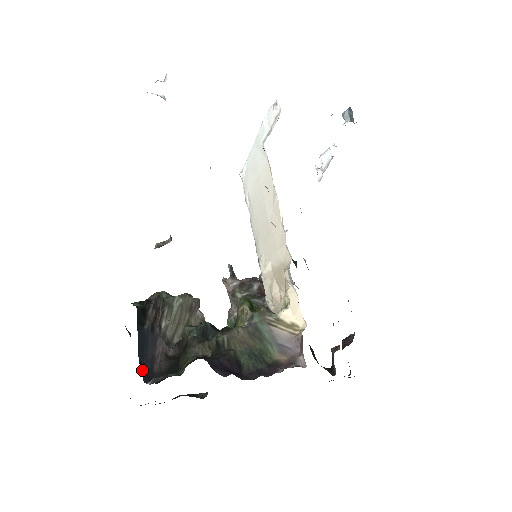
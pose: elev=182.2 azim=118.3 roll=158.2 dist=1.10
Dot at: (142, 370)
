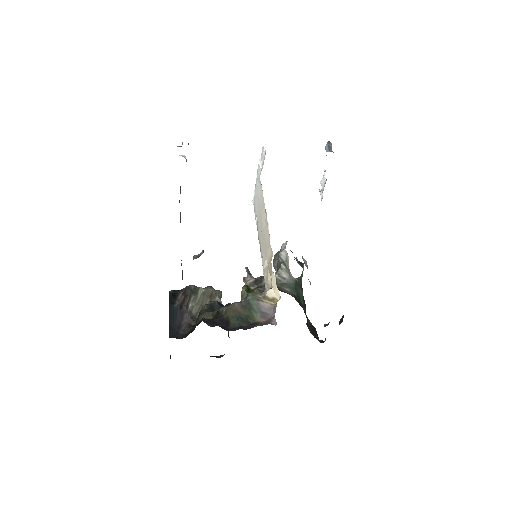
Dot at: (170, 331)
